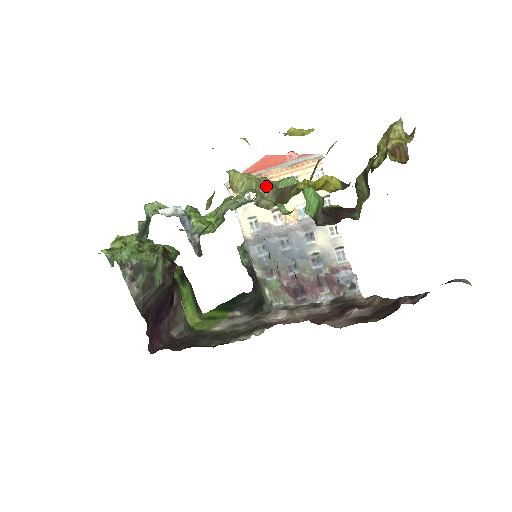
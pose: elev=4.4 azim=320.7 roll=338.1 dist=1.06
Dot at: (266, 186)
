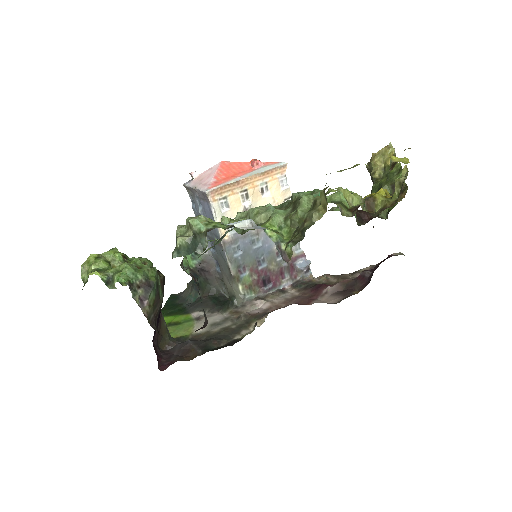
Dot at: (361, 199)
